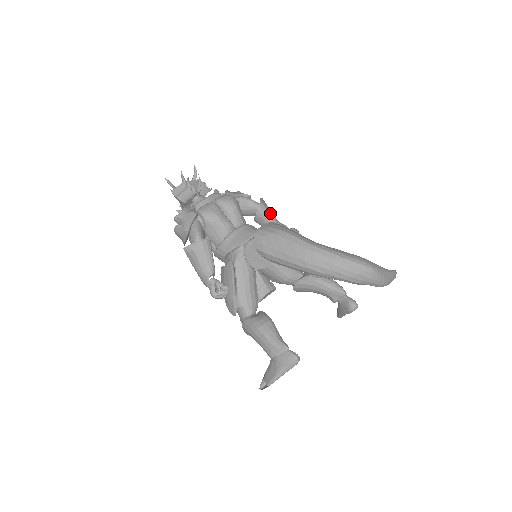
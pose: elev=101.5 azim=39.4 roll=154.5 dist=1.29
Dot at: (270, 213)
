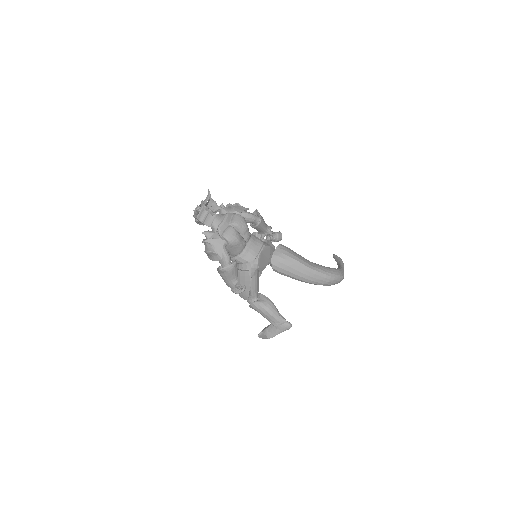
Dot at: (264, 223)
